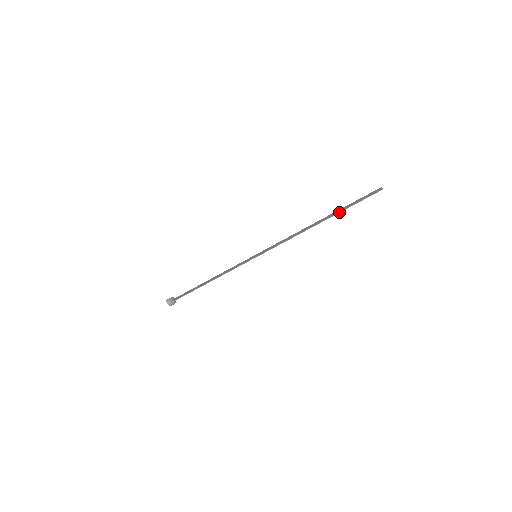
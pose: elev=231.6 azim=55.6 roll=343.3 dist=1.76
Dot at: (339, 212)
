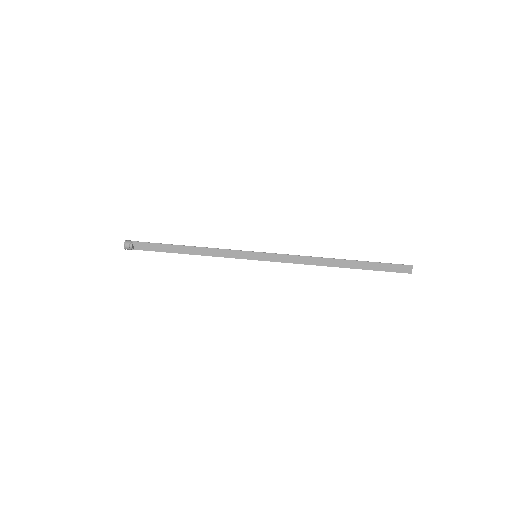
Dot at: (363, 261)
